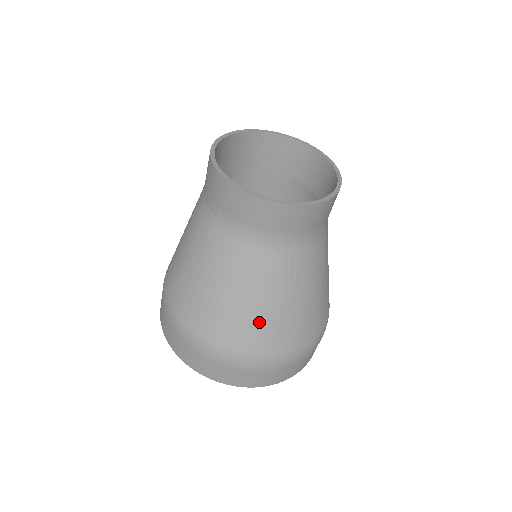
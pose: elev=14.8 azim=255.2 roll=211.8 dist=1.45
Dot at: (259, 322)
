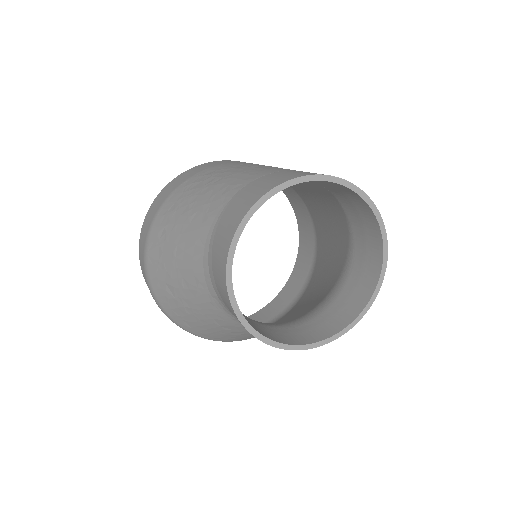
Dot at: (236, 338)
